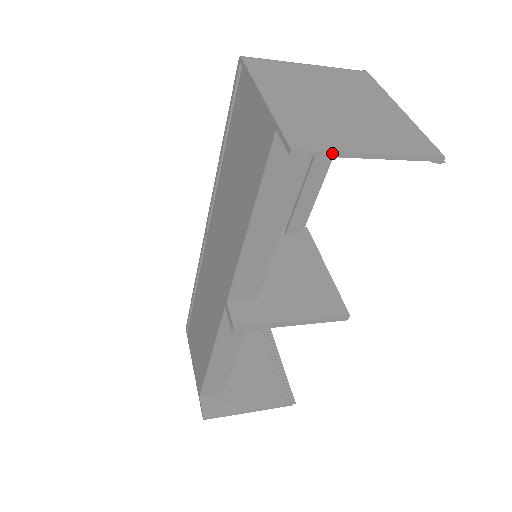
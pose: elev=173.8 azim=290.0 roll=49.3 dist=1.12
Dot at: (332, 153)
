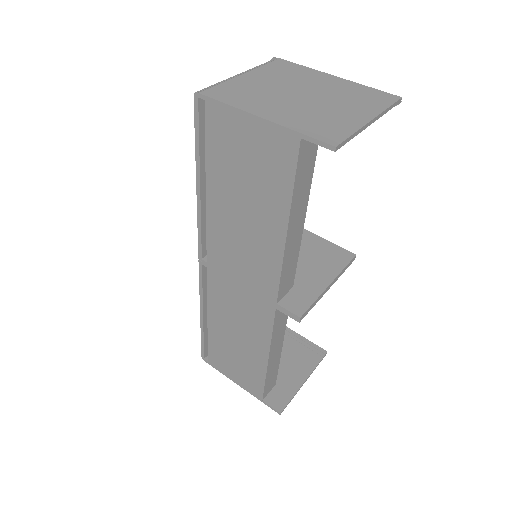
Dot at: (354, 134)
